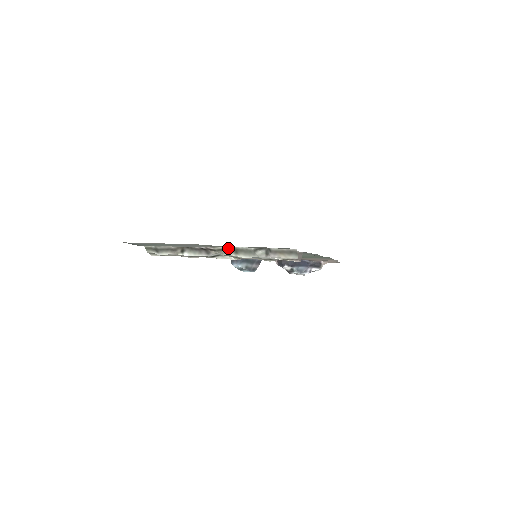
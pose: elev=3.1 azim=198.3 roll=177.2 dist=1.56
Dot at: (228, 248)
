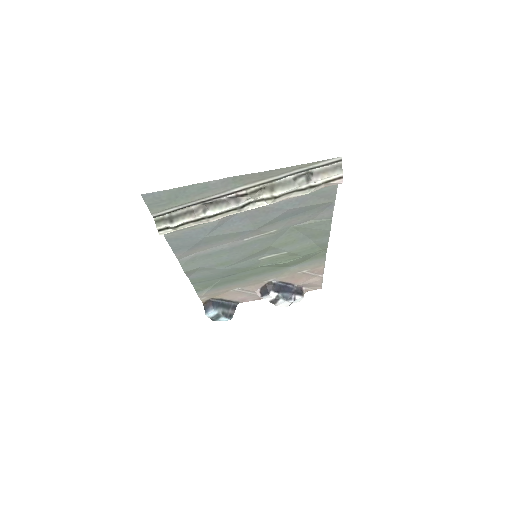
Dot at: (262, 187)
